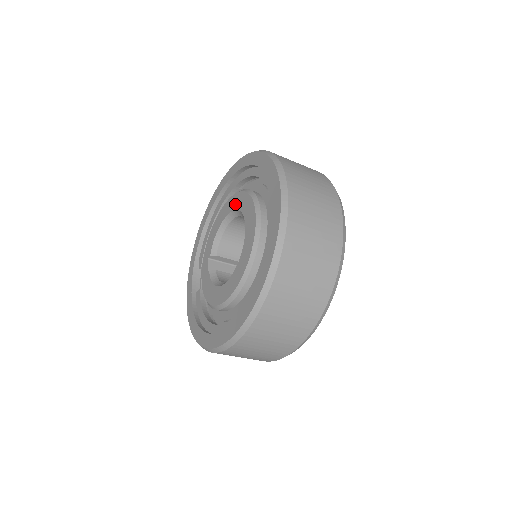
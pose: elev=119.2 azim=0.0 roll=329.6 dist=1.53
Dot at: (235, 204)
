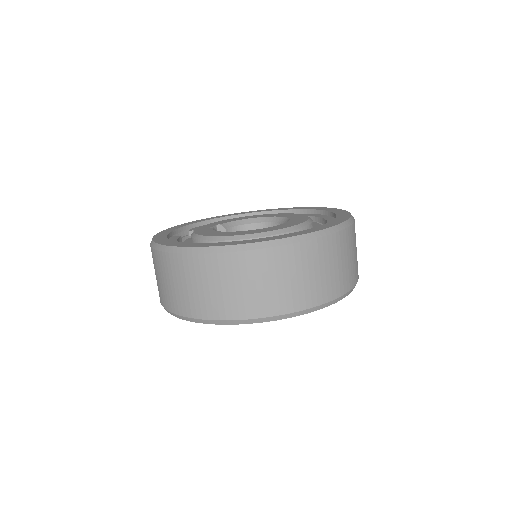
Dot at: (279, 215)
